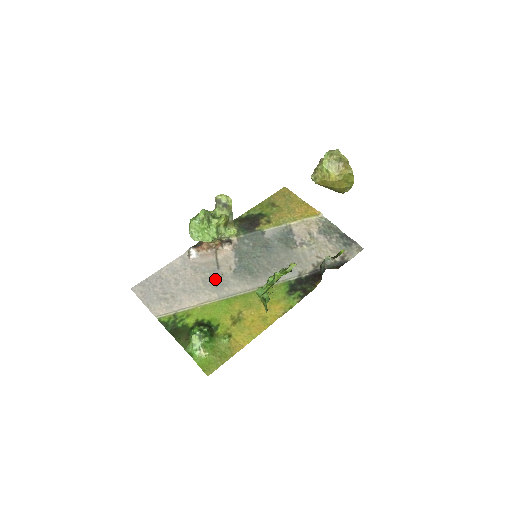
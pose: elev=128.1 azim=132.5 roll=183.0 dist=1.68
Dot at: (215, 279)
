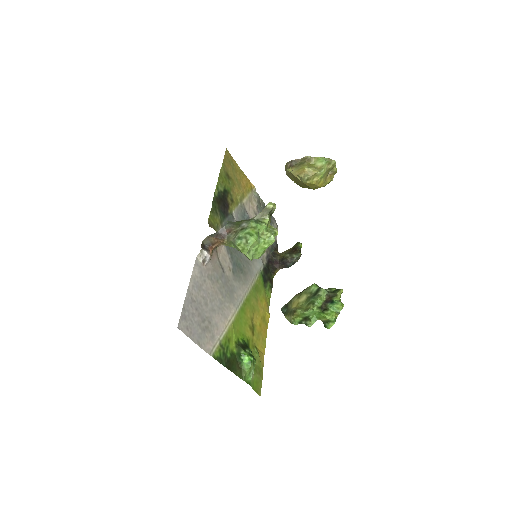
Dot at: (226, 286)
